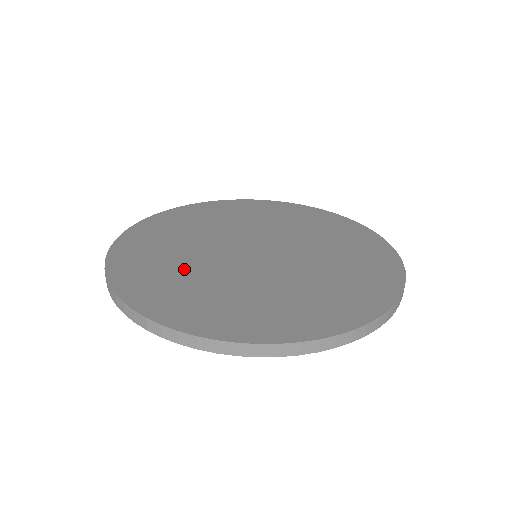
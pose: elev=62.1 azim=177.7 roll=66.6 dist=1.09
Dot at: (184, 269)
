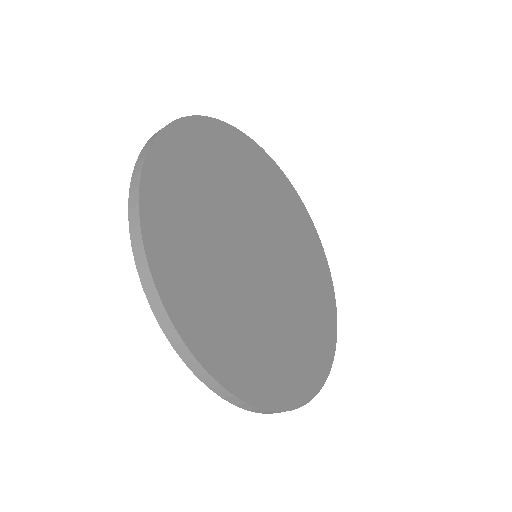
Dot at: (204, 216)
